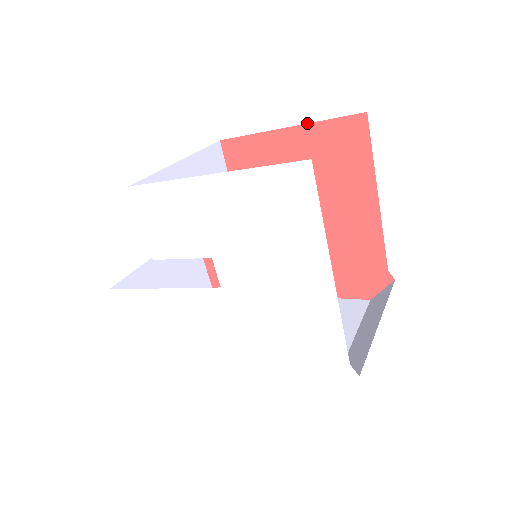
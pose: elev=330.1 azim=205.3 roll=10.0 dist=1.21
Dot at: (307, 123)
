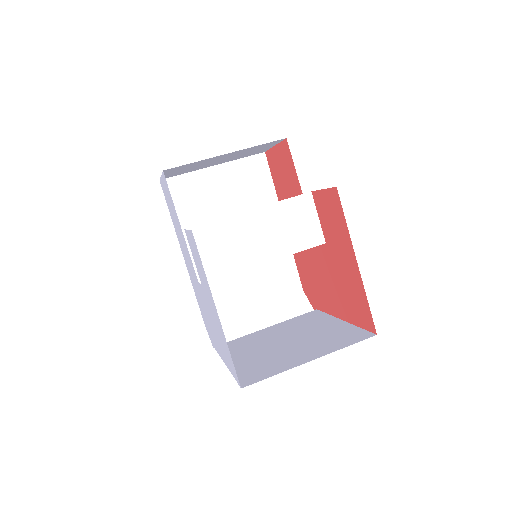
Dot at: occluded
